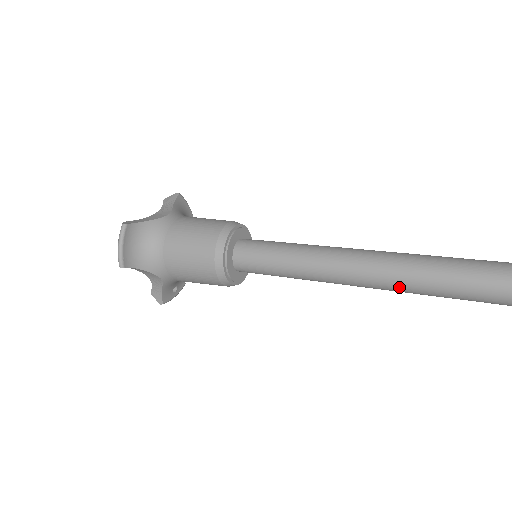
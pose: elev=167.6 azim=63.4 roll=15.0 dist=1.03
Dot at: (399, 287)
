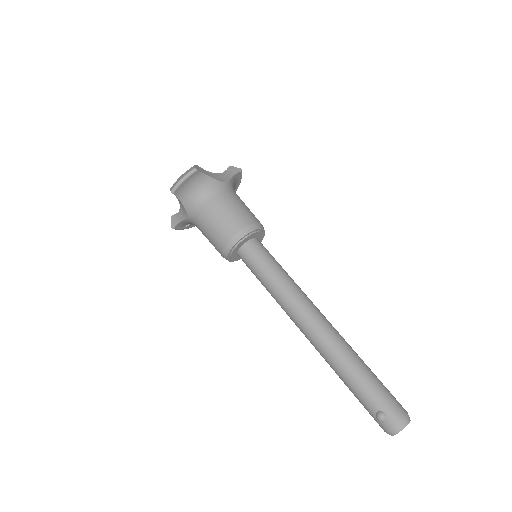
Dot at: (319, 348)
